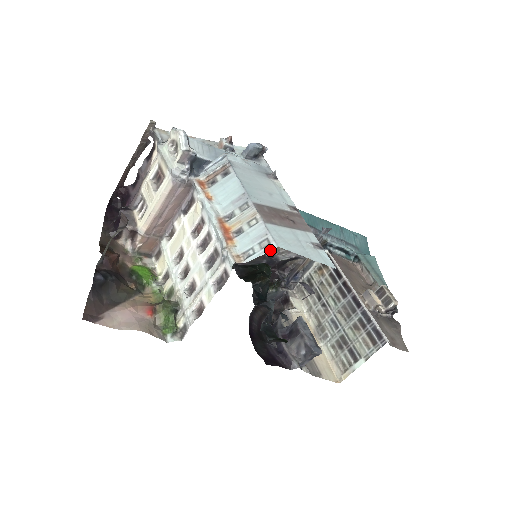
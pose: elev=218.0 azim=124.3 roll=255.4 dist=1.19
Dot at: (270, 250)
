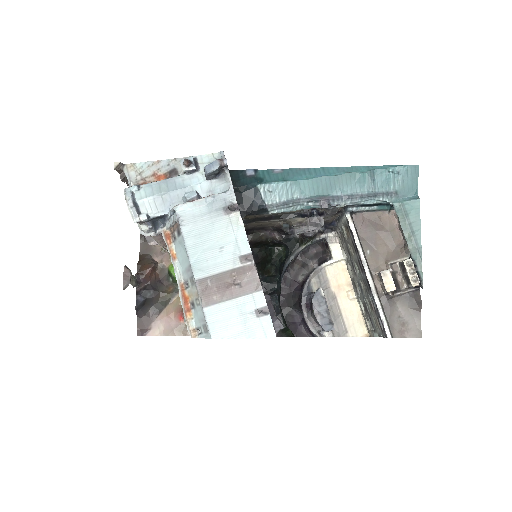
Dot at: (208, 338)
